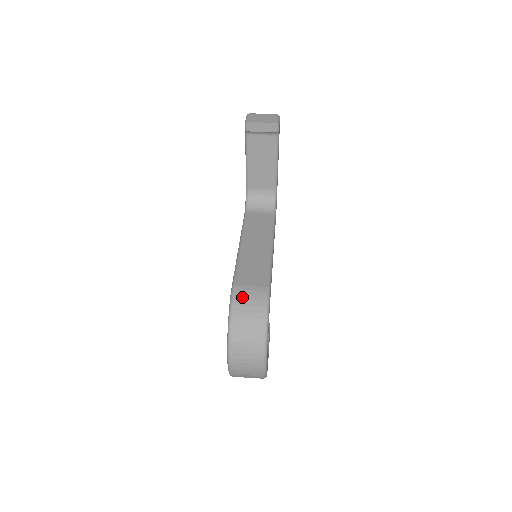
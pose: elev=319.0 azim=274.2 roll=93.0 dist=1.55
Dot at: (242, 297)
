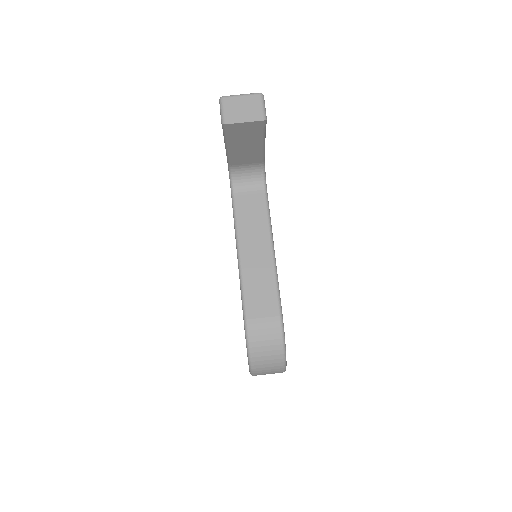
Dot at: (257, 333)
